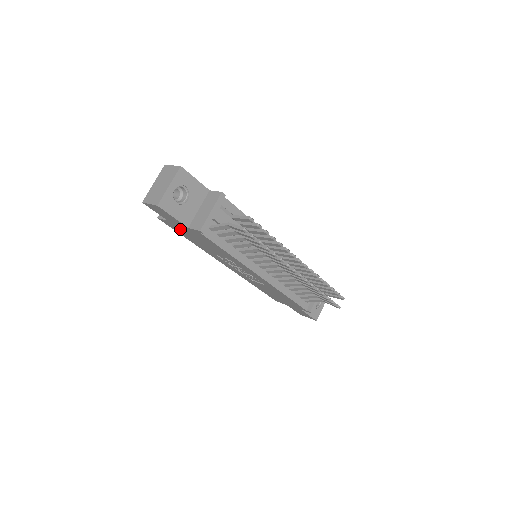
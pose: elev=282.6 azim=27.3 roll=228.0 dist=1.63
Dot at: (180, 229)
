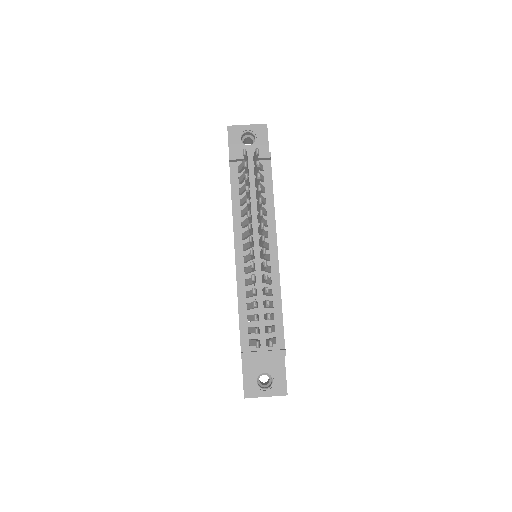
Dot at: occluded
